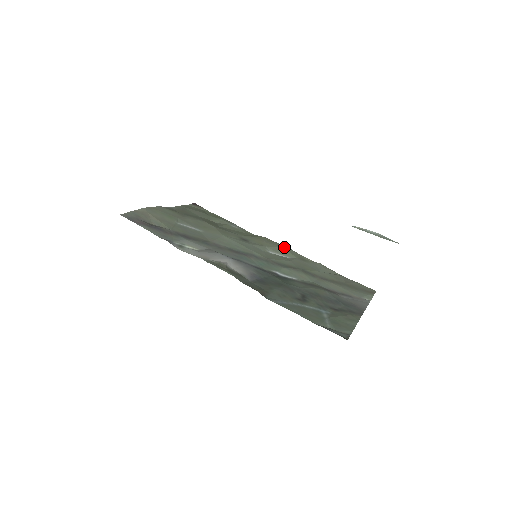
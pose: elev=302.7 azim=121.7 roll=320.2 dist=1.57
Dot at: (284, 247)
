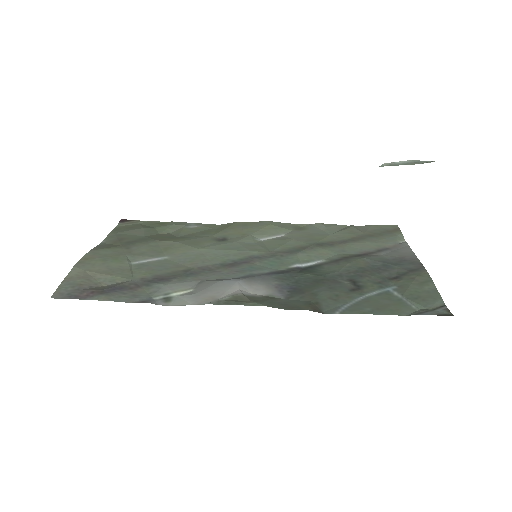
Dot at: (268, 224)
